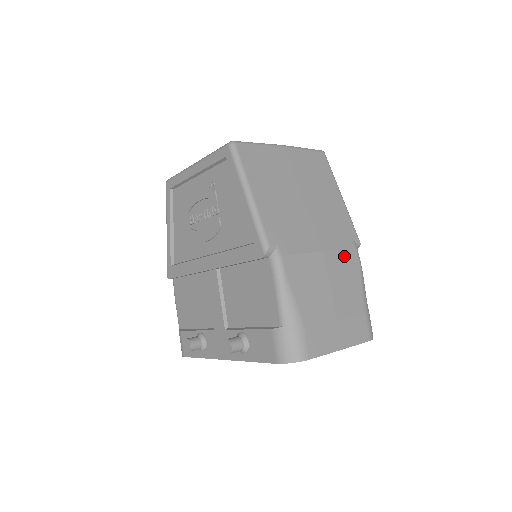
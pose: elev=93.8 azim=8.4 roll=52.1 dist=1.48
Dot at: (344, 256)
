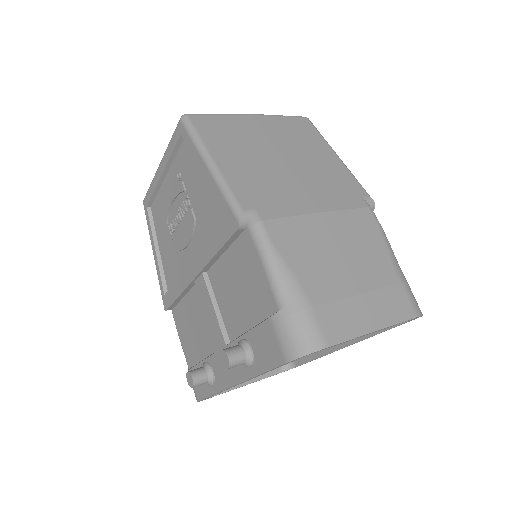
Dot at: (353, 216)
